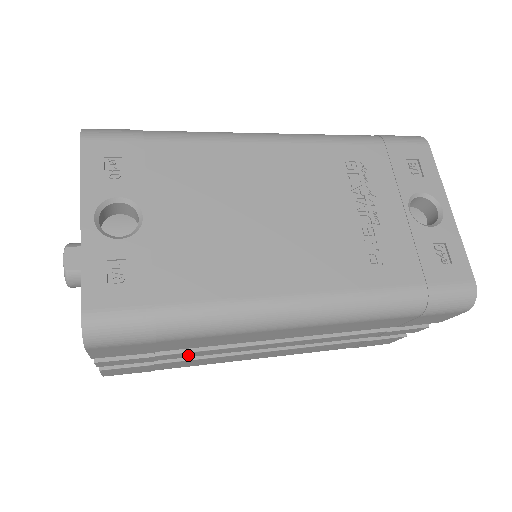
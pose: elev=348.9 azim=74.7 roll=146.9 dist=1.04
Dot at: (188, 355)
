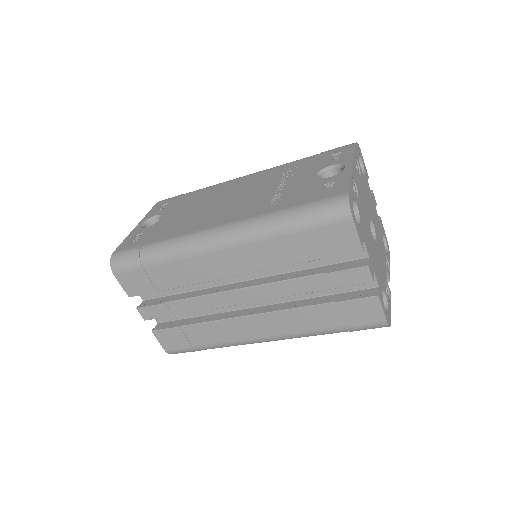
Dot at: (188, 307)
